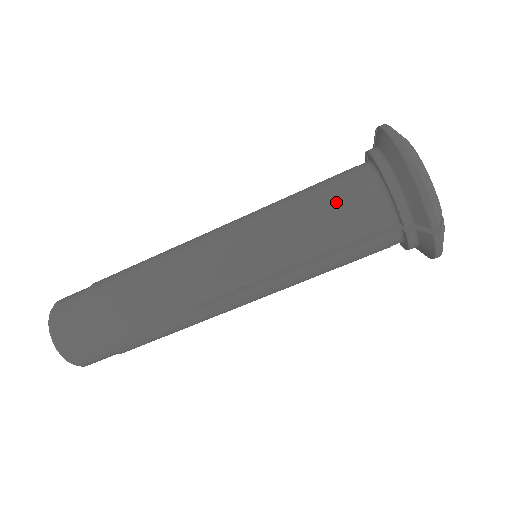
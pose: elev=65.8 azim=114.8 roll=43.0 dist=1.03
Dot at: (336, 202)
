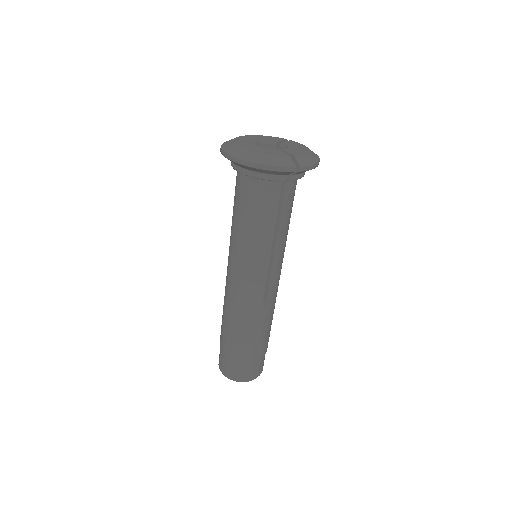
Dot at: (249, 207)
